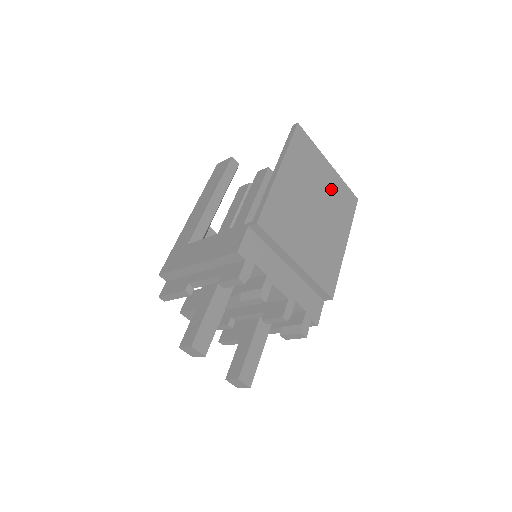
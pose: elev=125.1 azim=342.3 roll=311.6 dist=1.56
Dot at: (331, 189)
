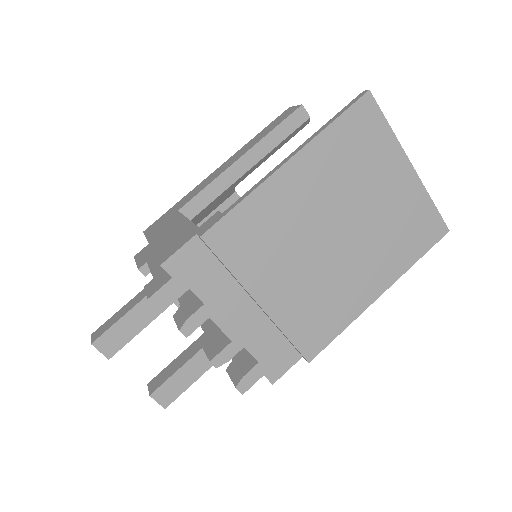
Dot at: (393, 207)
